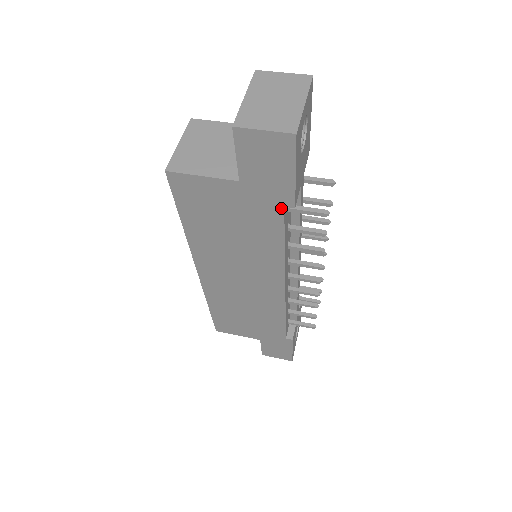
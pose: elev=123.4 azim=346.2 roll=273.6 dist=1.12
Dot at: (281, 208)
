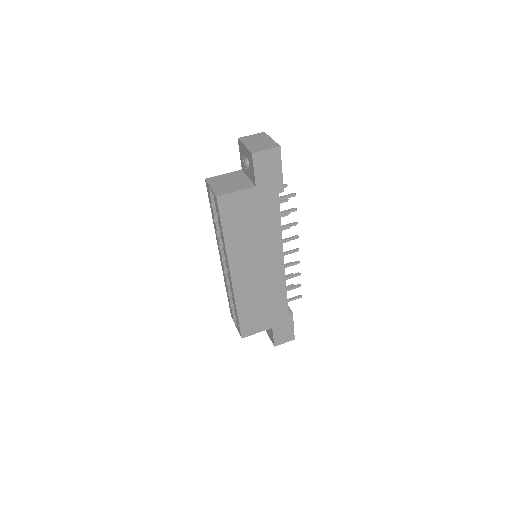
Dot at: (277, 195)
